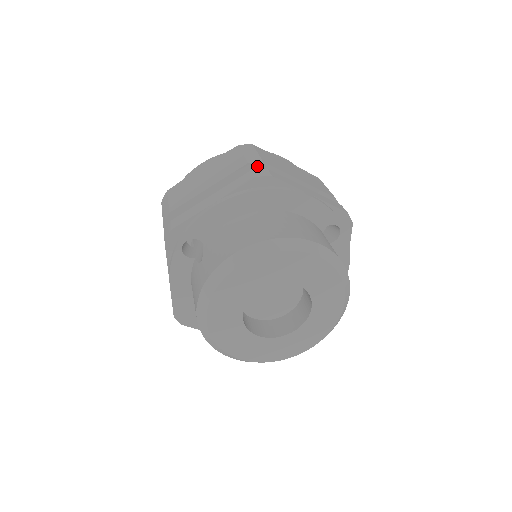
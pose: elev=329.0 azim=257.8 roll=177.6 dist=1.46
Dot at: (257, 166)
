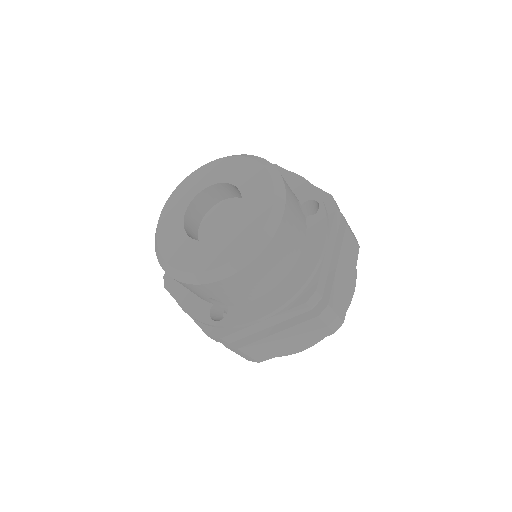
Dot at: occluded
